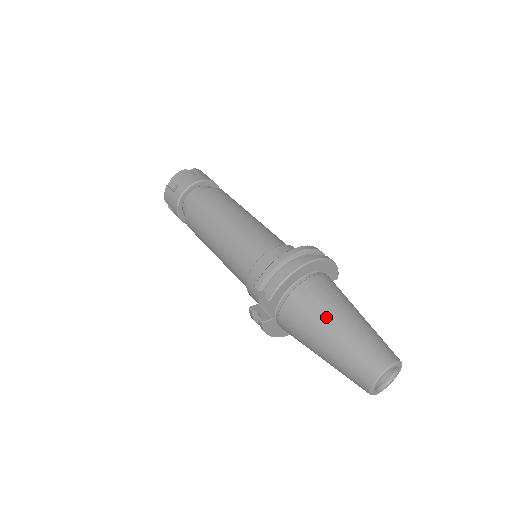
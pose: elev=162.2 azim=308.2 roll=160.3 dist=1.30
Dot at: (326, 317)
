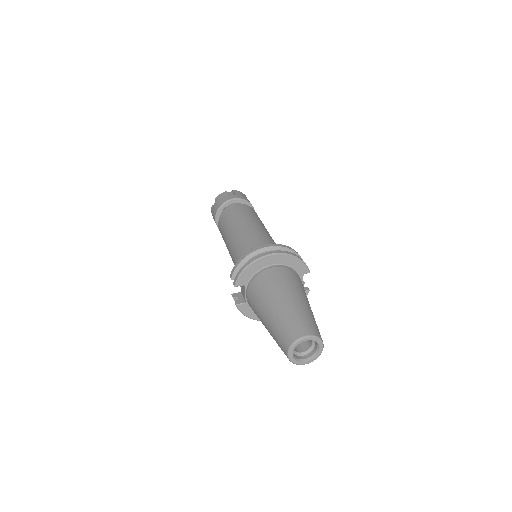
Dot at: (268, 299)
